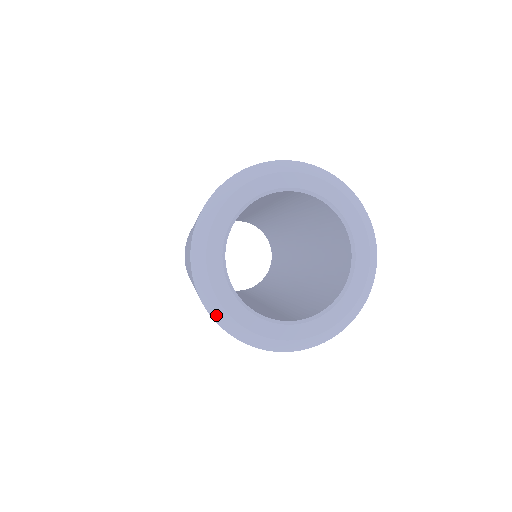
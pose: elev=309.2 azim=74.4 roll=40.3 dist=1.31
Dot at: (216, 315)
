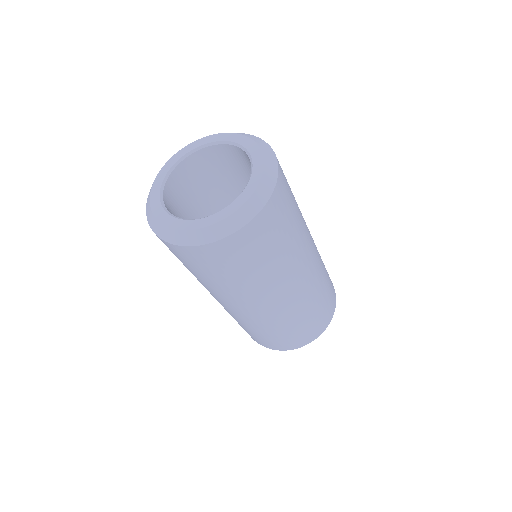
Dot at: (147, 203)
